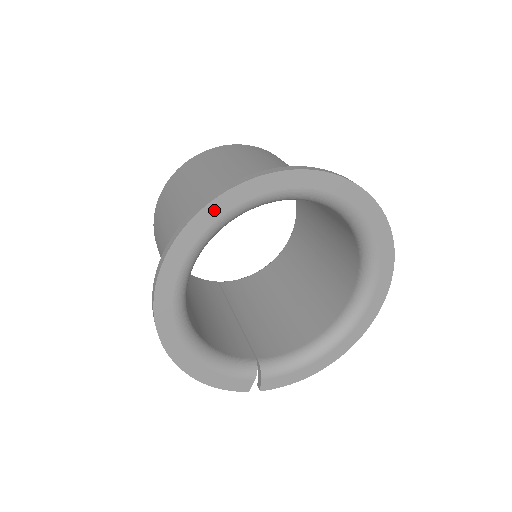
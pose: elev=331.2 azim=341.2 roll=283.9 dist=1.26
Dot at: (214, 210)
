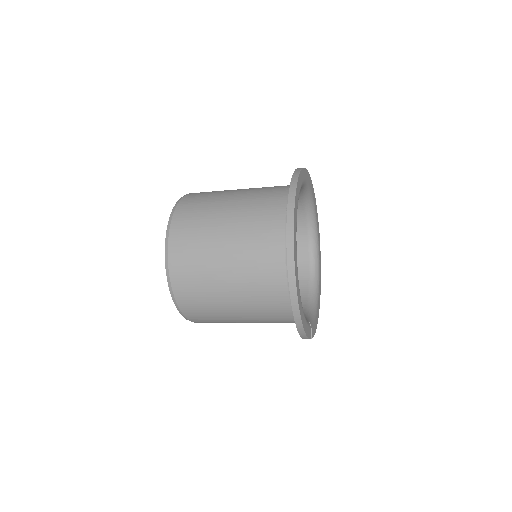
Dot at: (298, 186)
